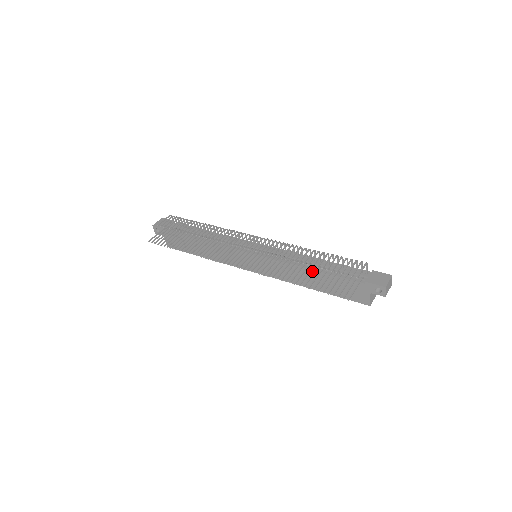
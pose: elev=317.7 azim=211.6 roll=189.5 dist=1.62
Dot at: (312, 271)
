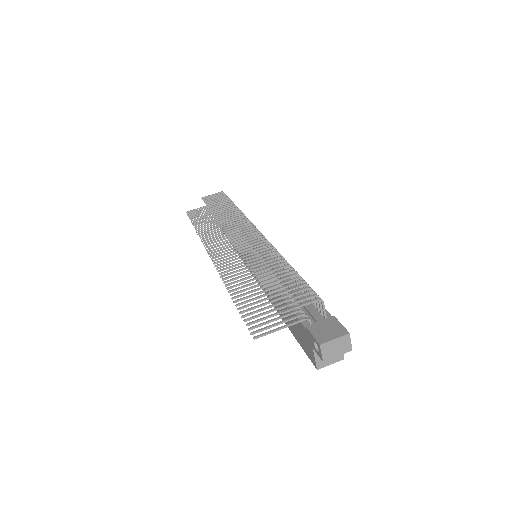
Dot at: occluded
